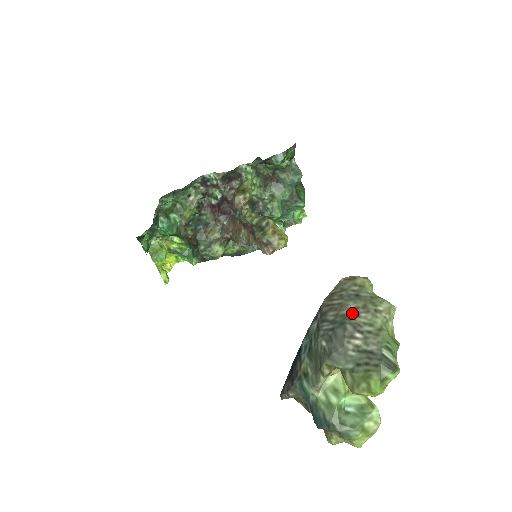
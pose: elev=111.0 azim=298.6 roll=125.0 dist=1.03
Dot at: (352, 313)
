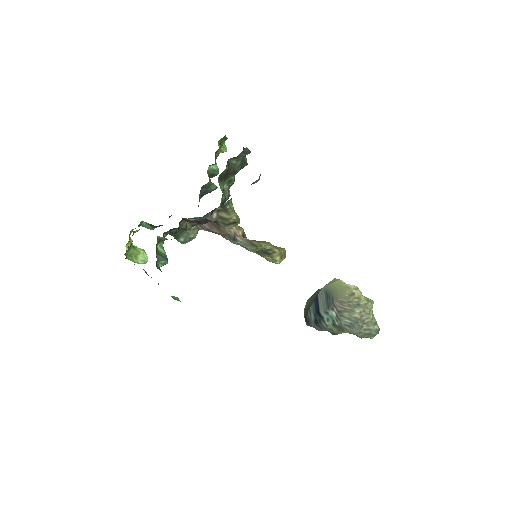
Dot at: (359, 316)
